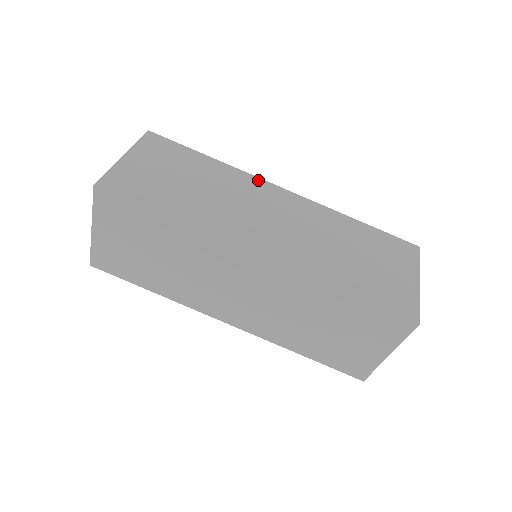
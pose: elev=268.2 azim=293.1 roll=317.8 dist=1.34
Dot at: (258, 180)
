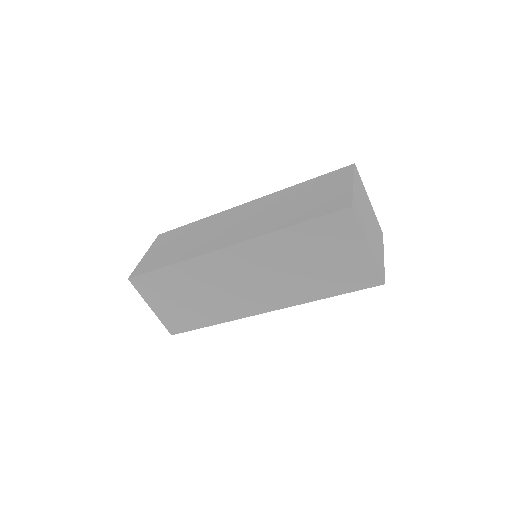
Dot at: (208, 257)
